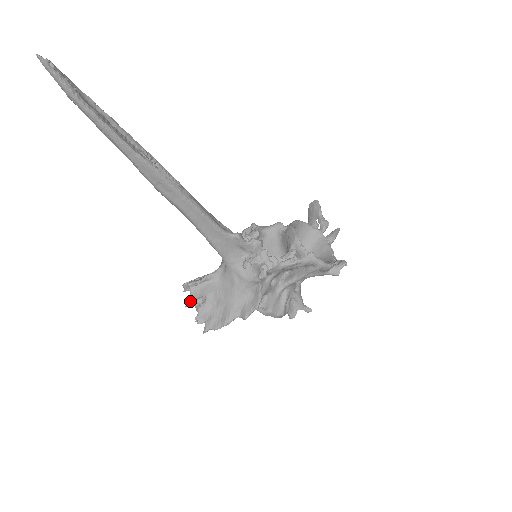
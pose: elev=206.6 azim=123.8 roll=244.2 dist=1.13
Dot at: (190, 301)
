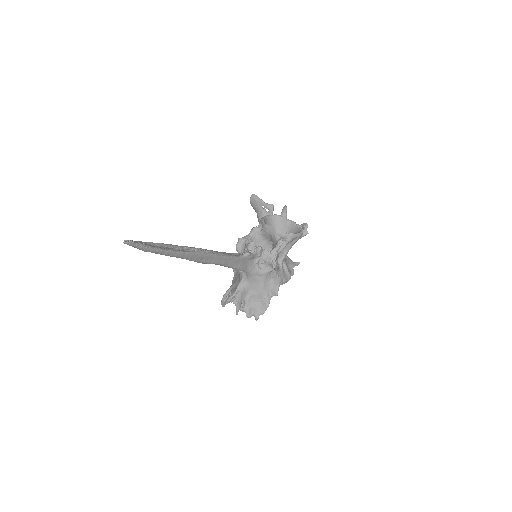
Dot at: (238, 309)
